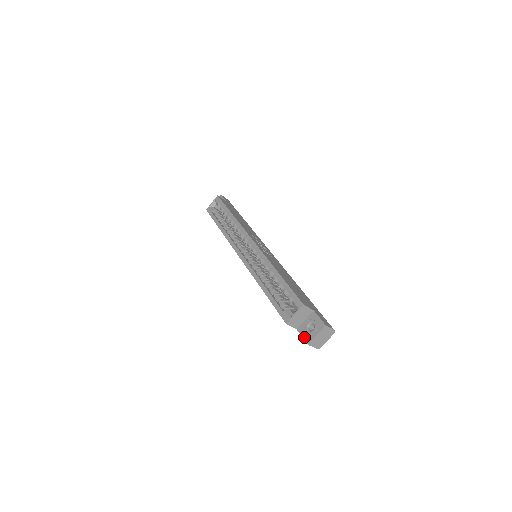
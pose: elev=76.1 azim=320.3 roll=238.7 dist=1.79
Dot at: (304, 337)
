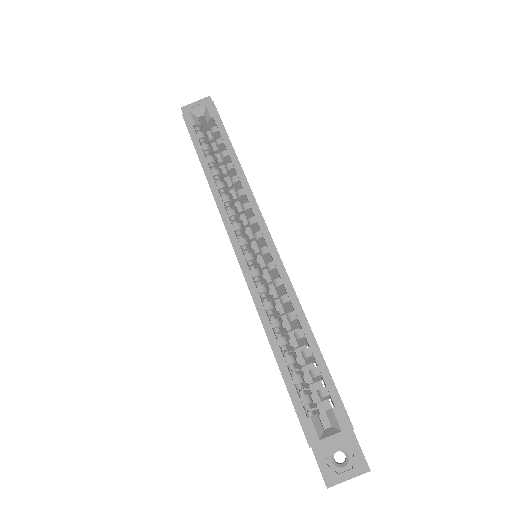
Dot at: (323, 471)
